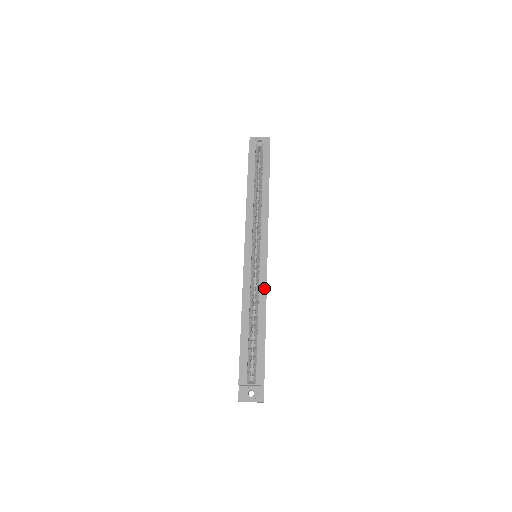
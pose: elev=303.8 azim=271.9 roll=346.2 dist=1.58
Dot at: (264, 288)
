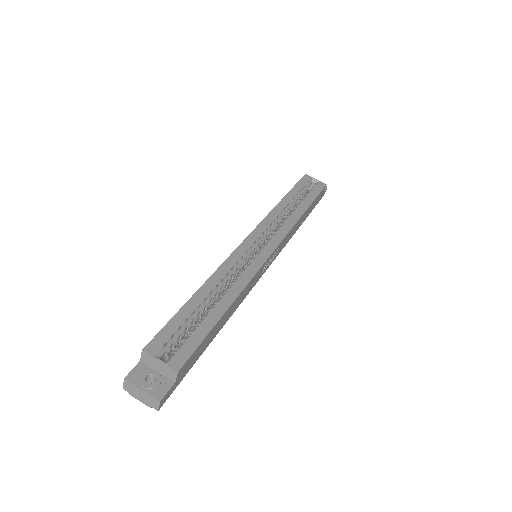
Dot at: (249, 277)
